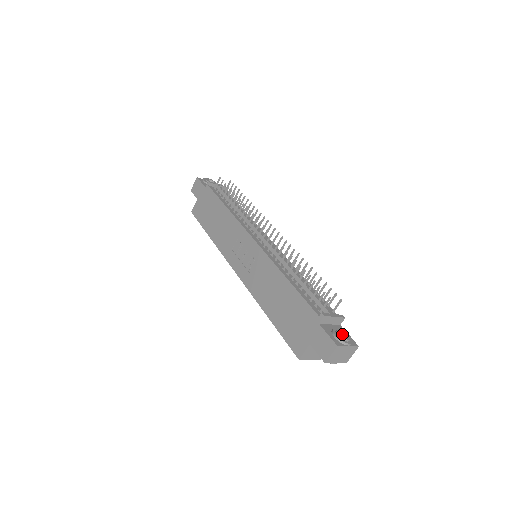
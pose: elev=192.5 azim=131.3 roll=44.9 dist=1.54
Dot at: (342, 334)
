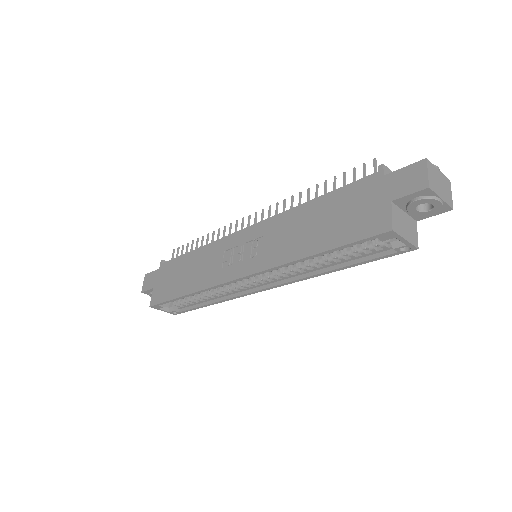
Dot at: occluded
